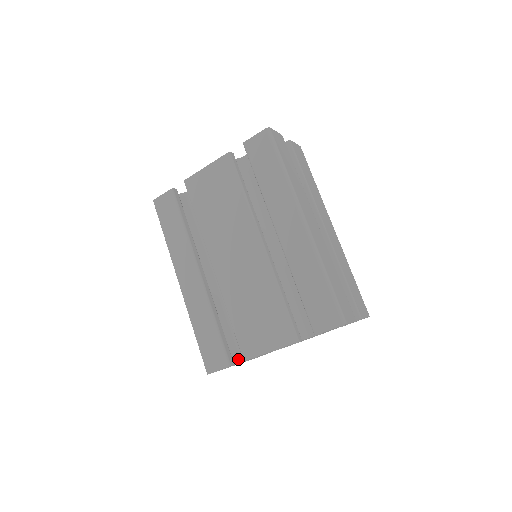
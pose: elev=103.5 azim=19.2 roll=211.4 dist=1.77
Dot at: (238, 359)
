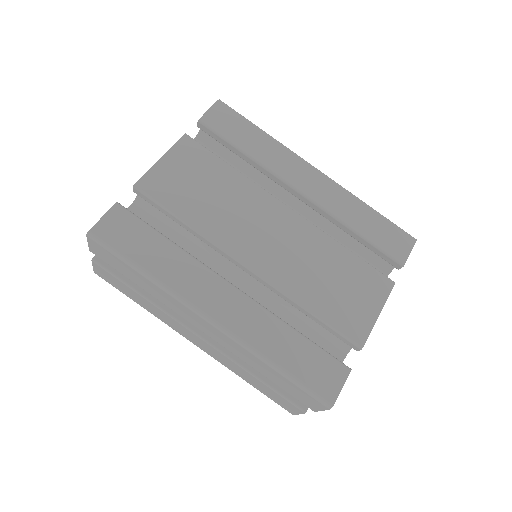
Dot at: occluded
